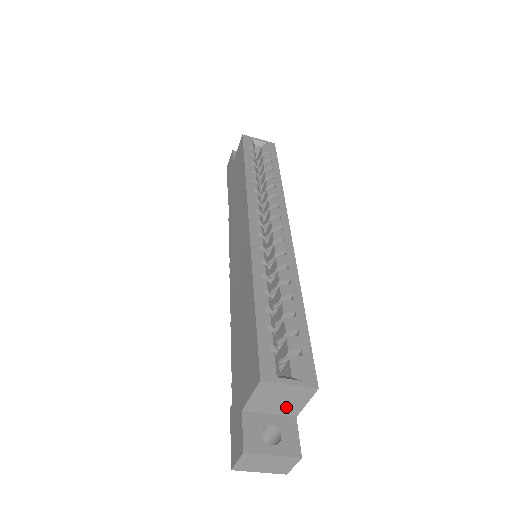
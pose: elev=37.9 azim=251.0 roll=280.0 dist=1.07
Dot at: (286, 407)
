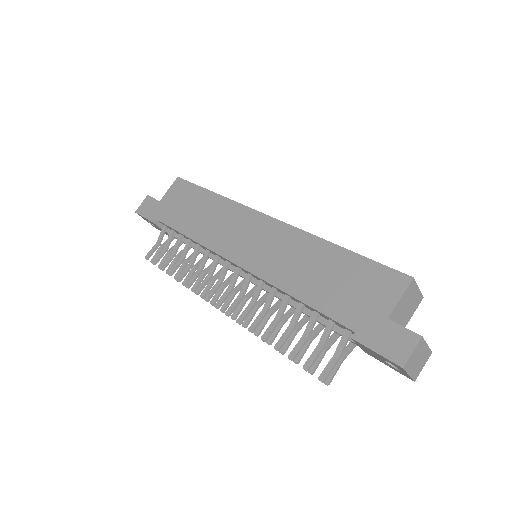
Dot at: (404, 319)
